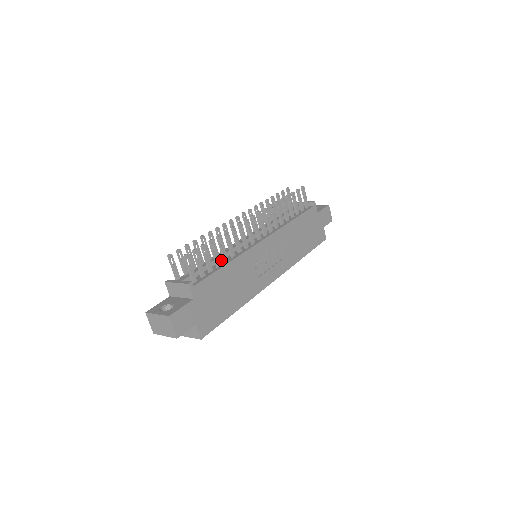
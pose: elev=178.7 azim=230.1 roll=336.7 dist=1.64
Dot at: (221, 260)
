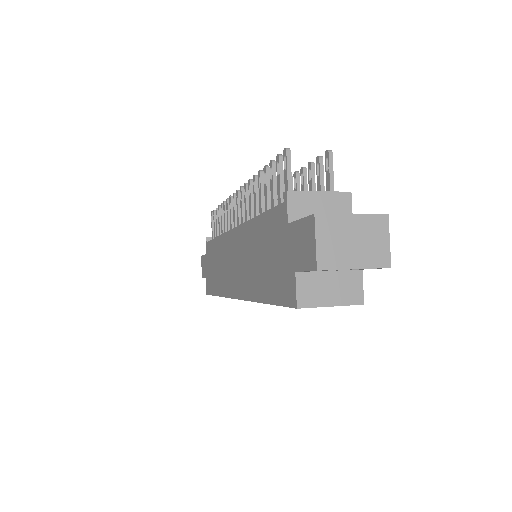
Dot at: occluded
